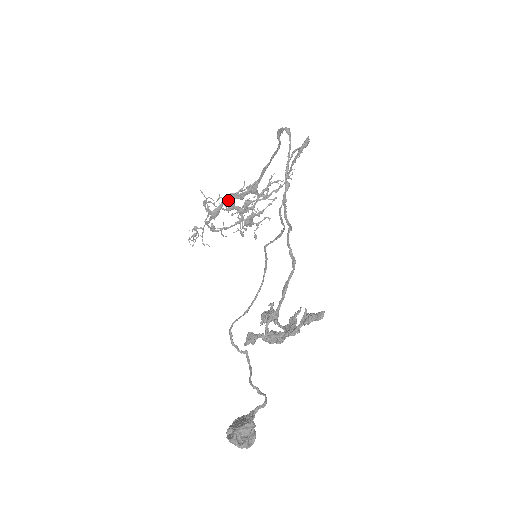
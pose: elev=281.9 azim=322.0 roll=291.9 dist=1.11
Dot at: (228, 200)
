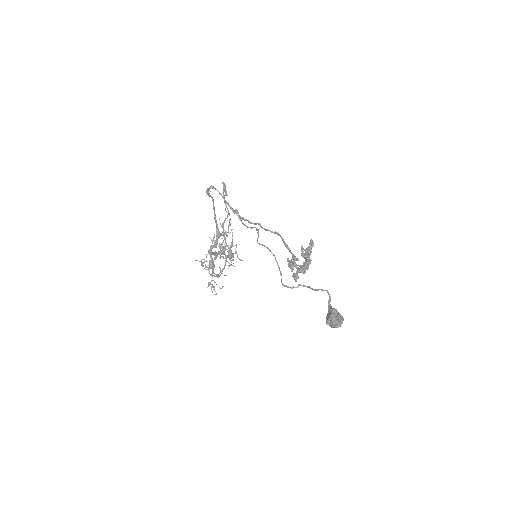
Dot at: (212, 252)
